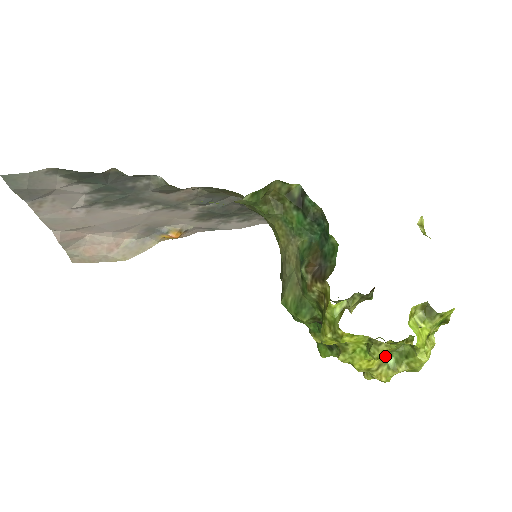
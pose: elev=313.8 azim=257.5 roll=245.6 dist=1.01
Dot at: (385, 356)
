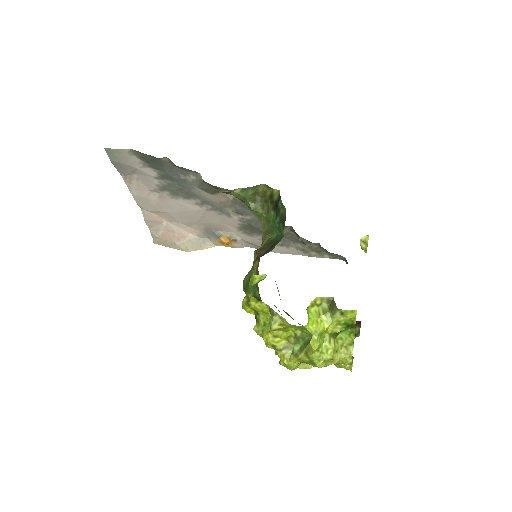
Dot at: (294, 342)
